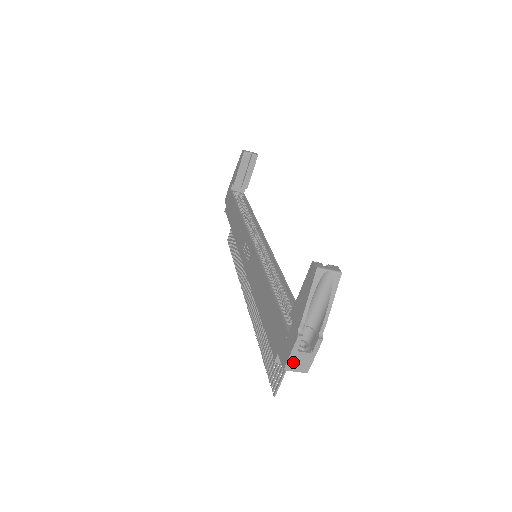
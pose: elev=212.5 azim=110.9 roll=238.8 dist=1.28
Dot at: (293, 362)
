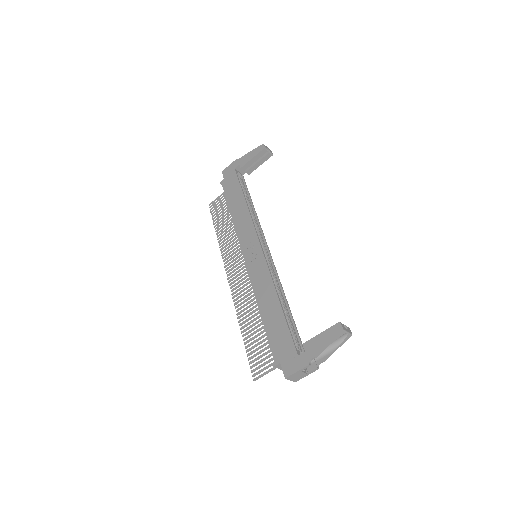
Dot at: (294, 376)
